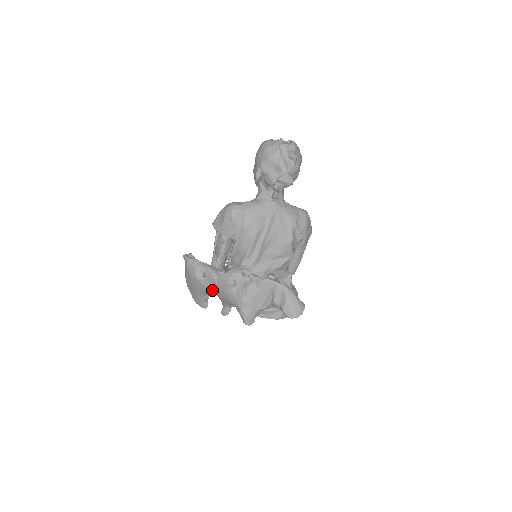
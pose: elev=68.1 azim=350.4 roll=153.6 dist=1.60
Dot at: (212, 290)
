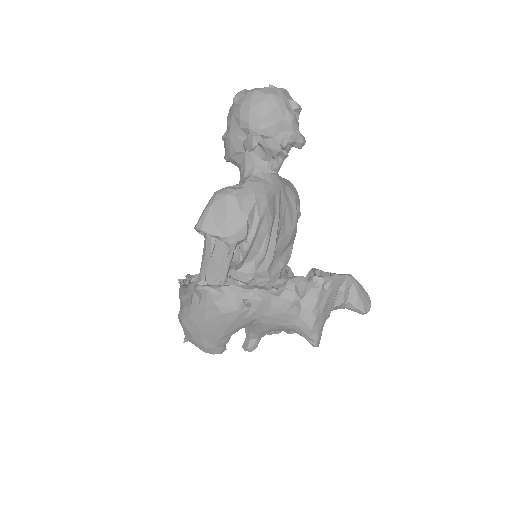
Dot at: (254, 321)
